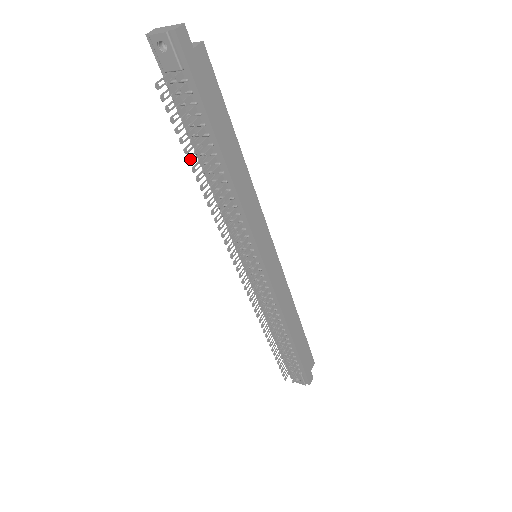
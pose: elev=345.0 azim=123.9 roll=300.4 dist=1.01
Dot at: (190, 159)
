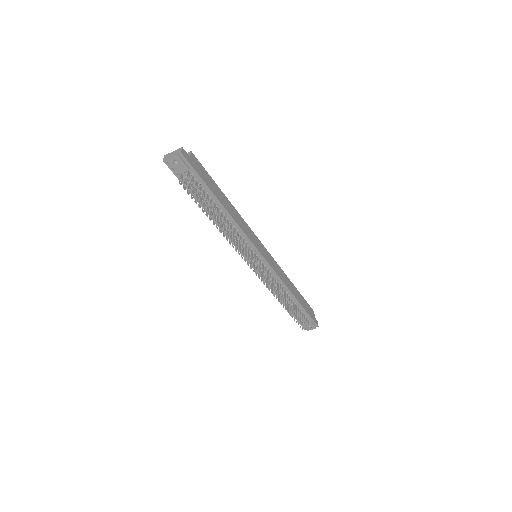
Dot at: (206, 214)
